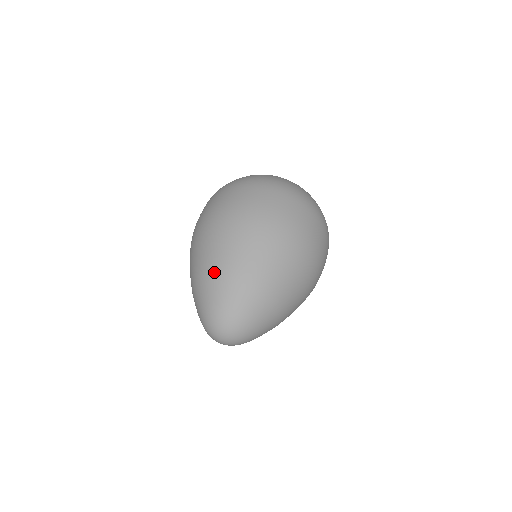
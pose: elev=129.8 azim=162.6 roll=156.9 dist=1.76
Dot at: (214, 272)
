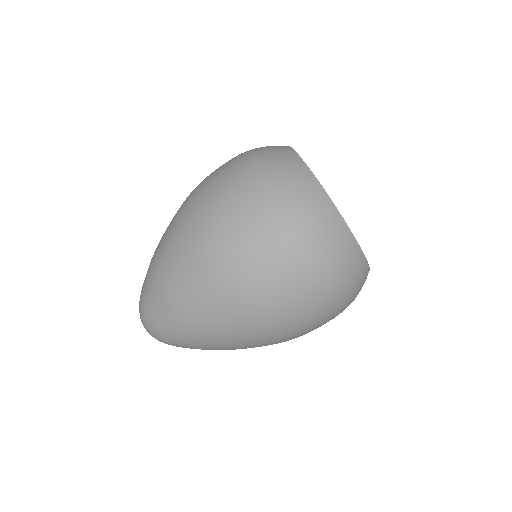
Dot at: (154, 253)
